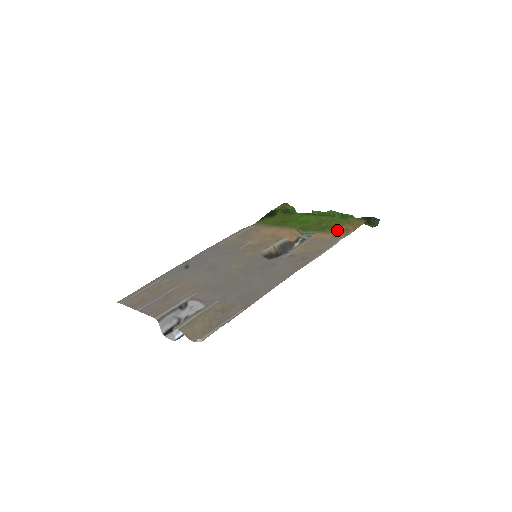
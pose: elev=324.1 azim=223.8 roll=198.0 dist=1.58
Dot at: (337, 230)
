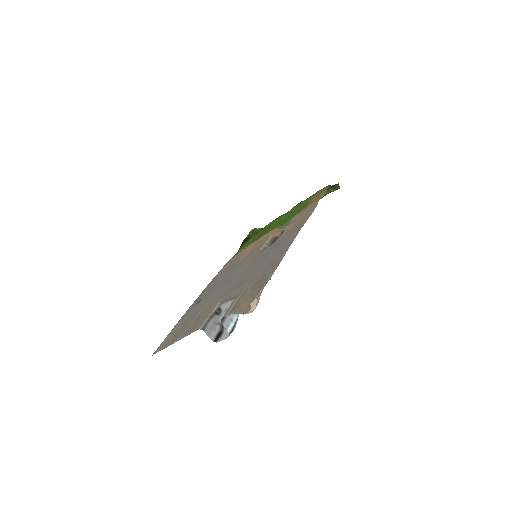
Dot at: (310, 203)
